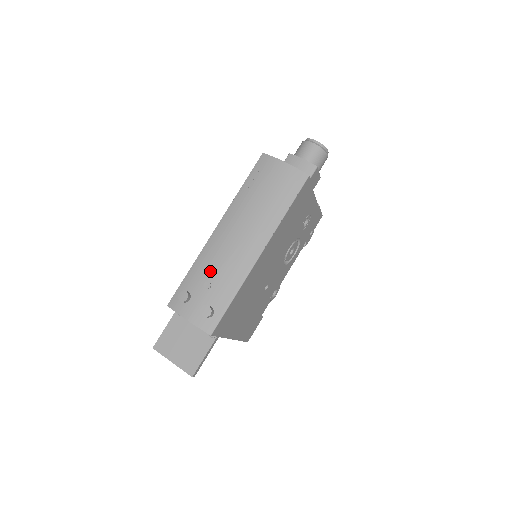
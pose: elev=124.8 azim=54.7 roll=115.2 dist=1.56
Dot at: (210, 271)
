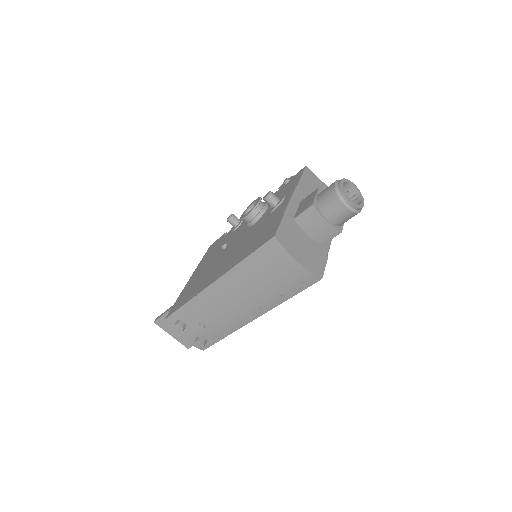
Dot at: (204, 317)
